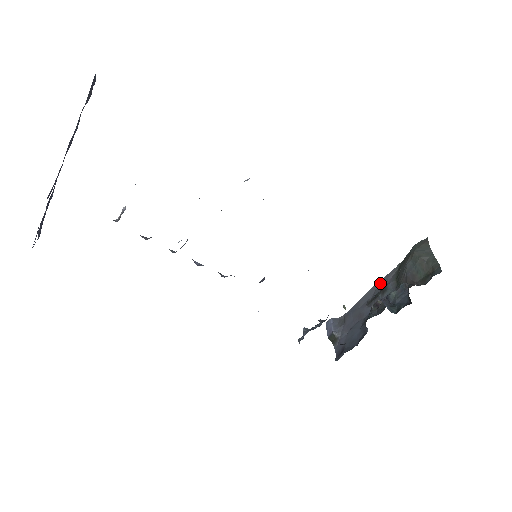
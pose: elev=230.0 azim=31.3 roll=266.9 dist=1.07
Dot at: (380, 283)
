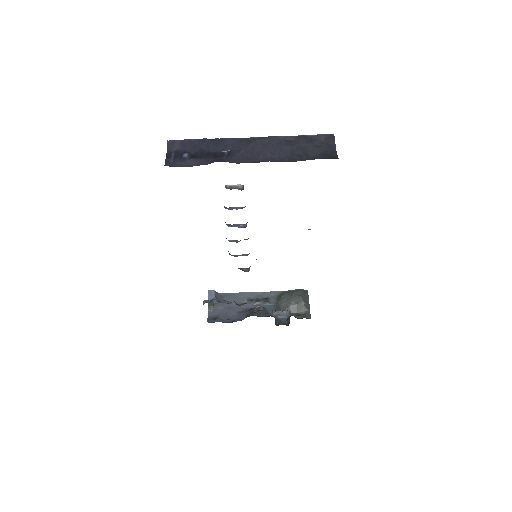
Dot at: (263, 293)
